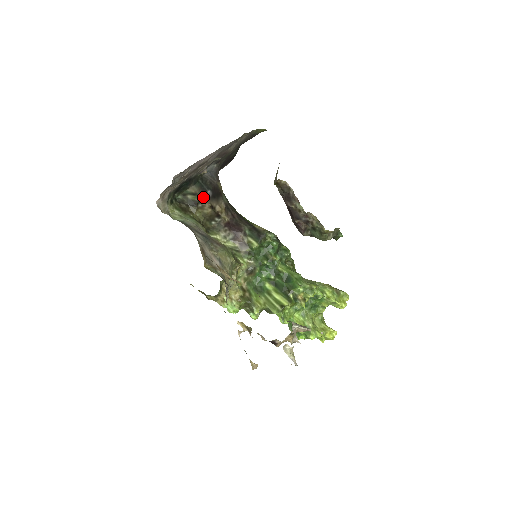
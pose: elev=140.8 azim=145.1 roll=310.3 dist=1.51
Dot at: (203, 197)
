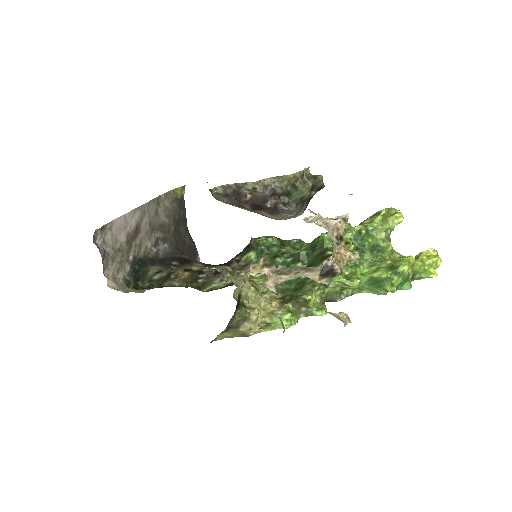
Dot at: (170, 269)
